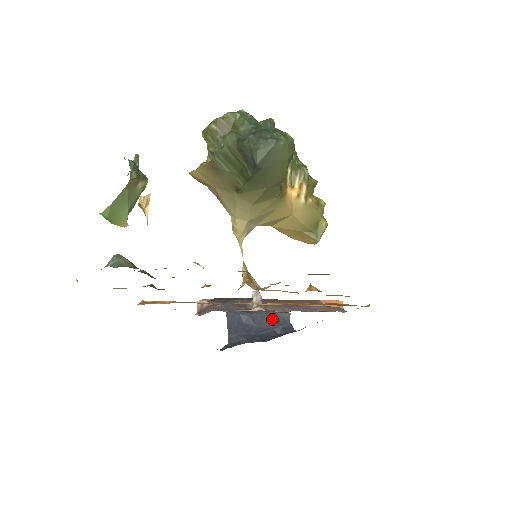
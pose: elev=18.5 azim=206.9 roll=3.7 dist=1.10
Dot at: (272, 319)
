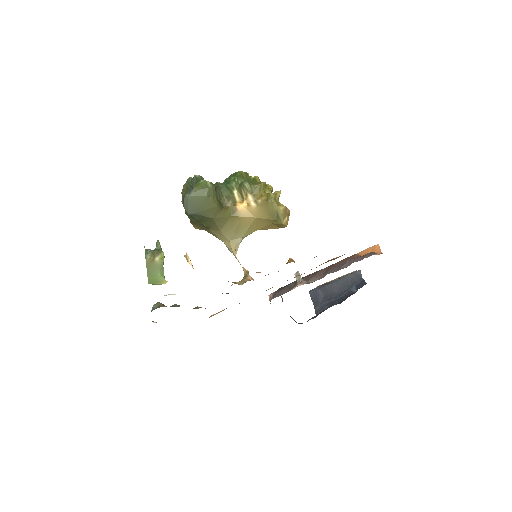
Dot at: (346, 282)
